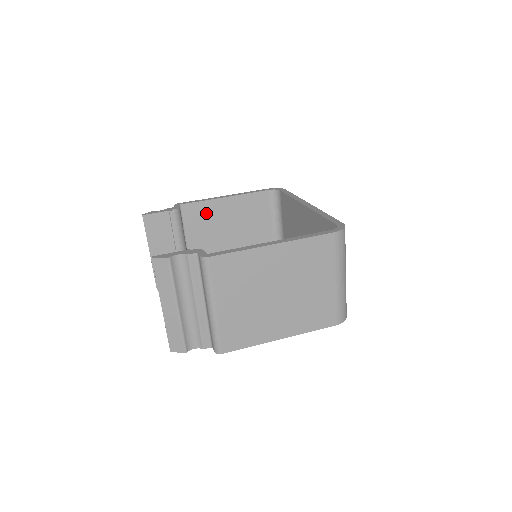
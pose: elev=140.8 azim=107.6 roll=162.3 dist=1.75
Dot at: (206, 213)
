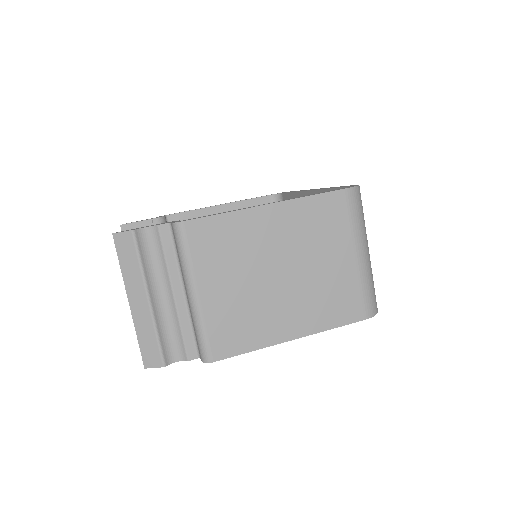
Dot at: occluded
